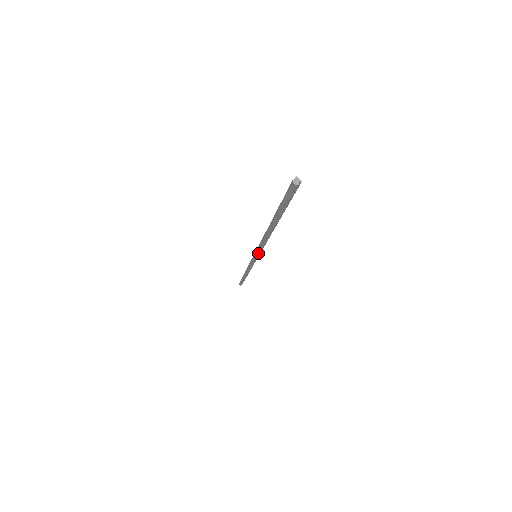
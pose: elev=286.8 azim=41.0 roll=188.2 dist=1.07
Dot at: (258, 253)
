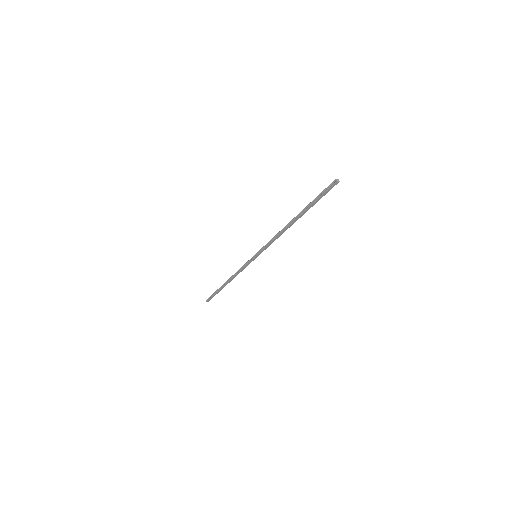
Dot at: occluded
